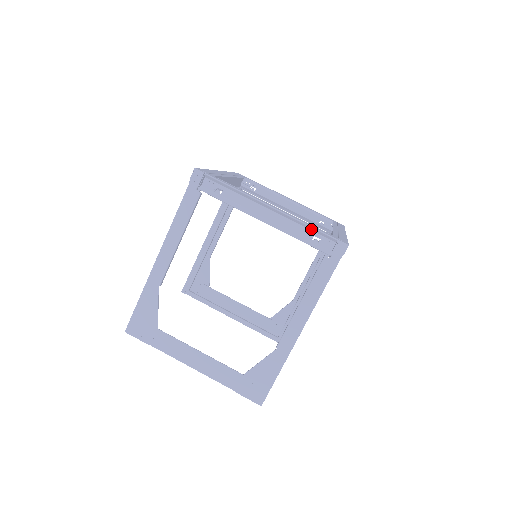
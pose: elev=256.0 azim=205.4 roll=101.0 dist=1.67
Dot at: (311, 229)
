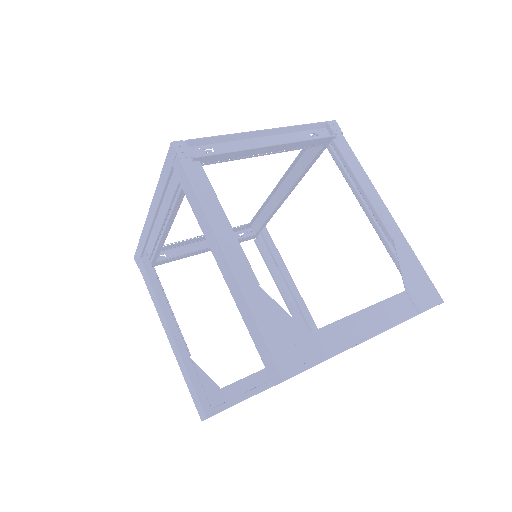
Dot at: (303, 129)
